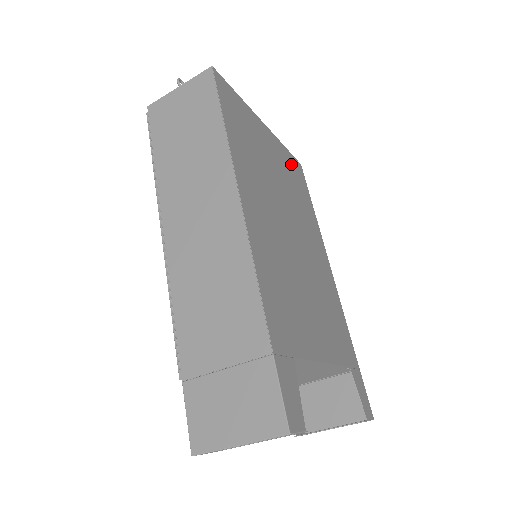
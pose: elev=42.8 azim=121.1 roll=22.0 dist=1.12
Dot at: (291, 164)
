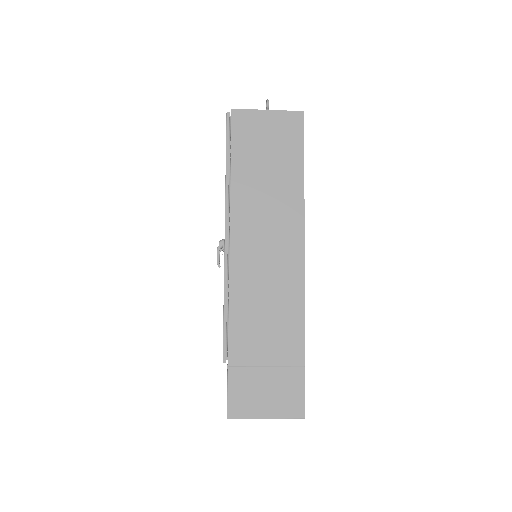
Dot at: occluded
